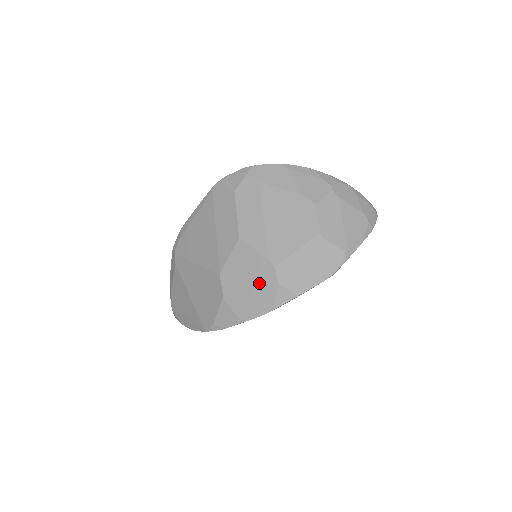
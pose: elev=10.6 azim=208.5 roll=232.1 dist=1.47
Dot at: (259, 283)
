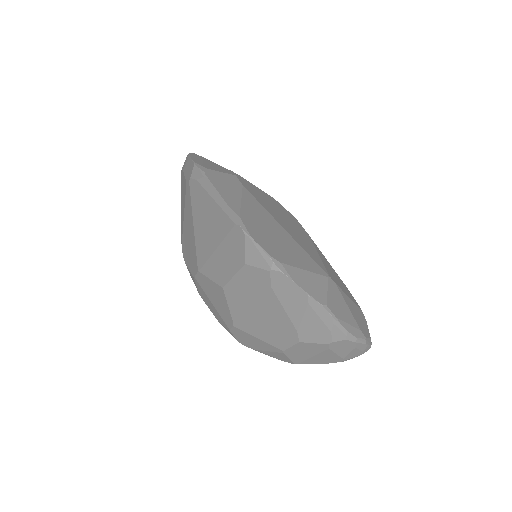
Dot at: (219, 312)
